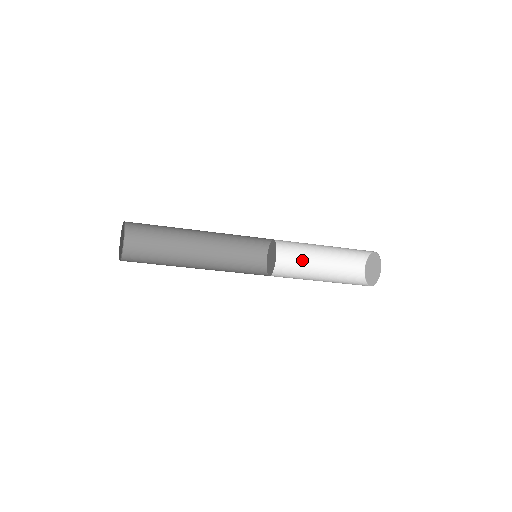
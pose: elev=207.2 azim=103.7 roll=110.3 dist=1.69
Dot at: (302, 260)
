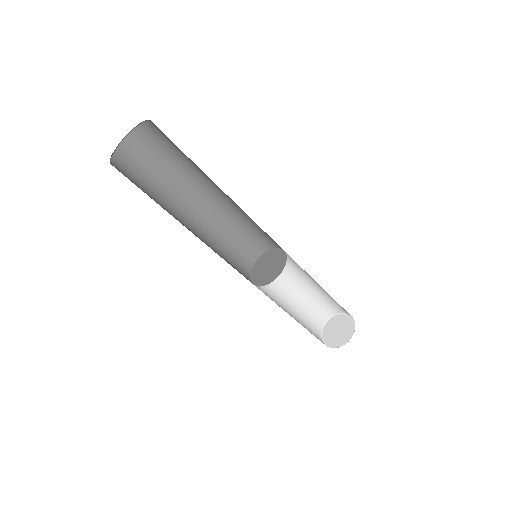
Dot at: (281, 286)
